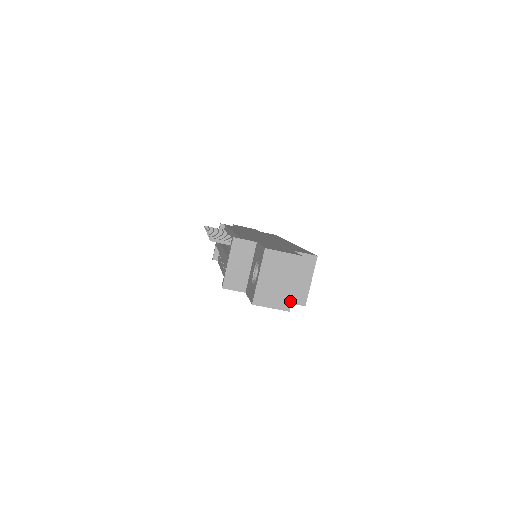
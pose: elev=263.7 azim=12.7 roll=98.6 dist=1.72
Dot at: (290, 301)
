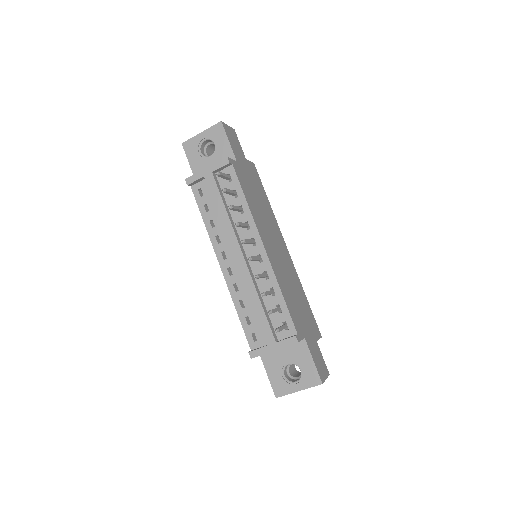
Dot at: occluded
